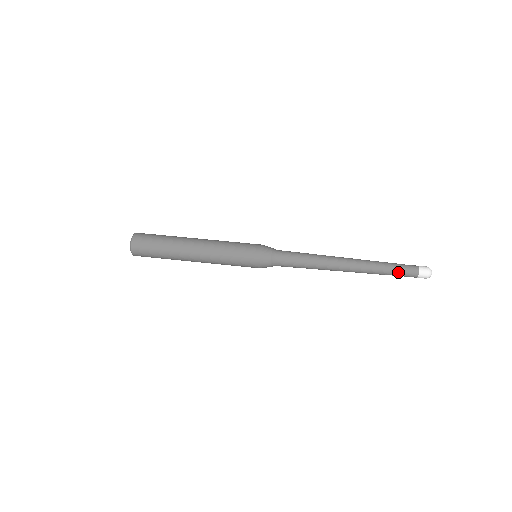
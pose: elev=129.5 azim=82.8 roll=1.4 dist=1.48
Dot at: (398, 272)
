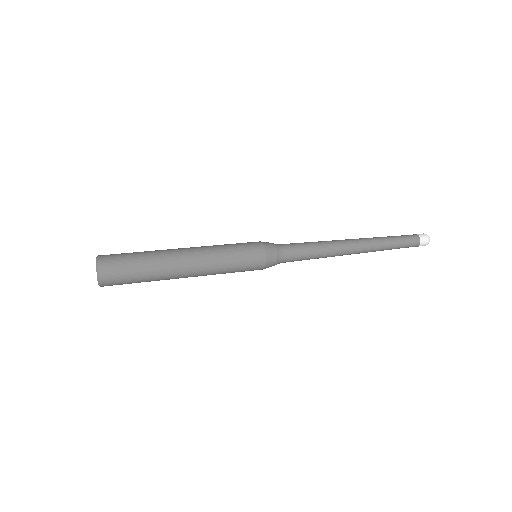
Dot at: (402, 242)
